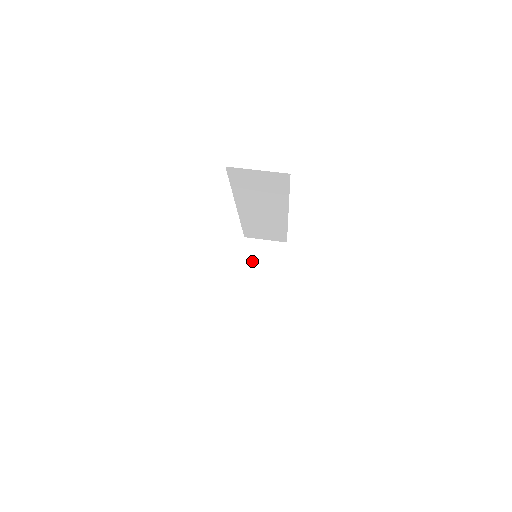
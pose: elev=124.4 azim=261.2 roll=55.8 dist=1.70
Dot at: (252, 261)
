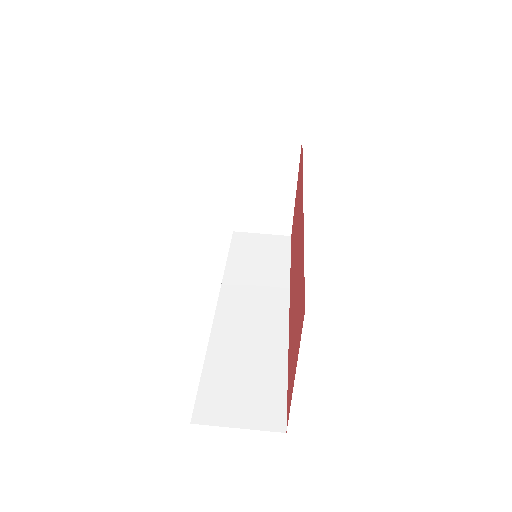
Dot at: (251, 168)
